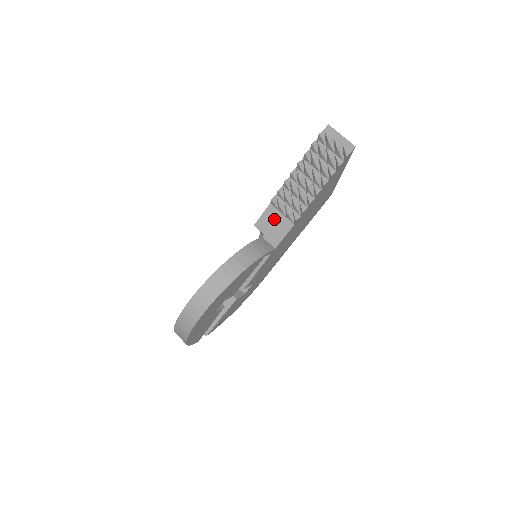
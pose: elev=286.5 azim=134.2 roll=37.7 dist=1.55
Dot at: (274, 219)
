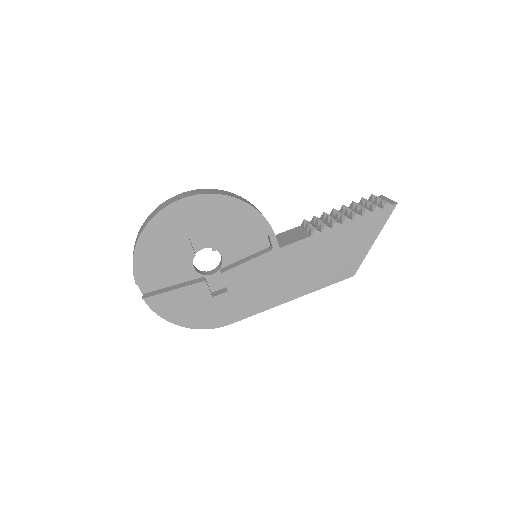
Dot at: (295, 233)
